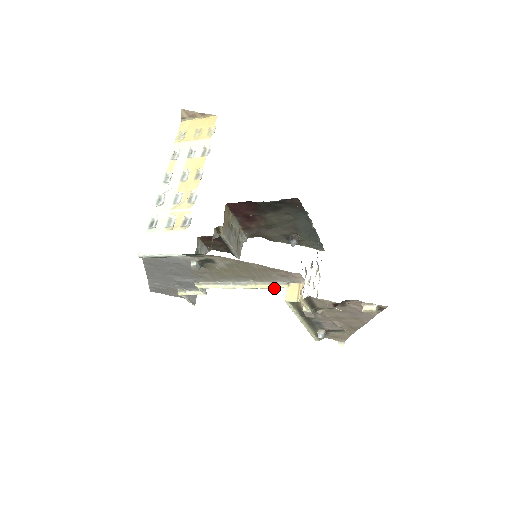
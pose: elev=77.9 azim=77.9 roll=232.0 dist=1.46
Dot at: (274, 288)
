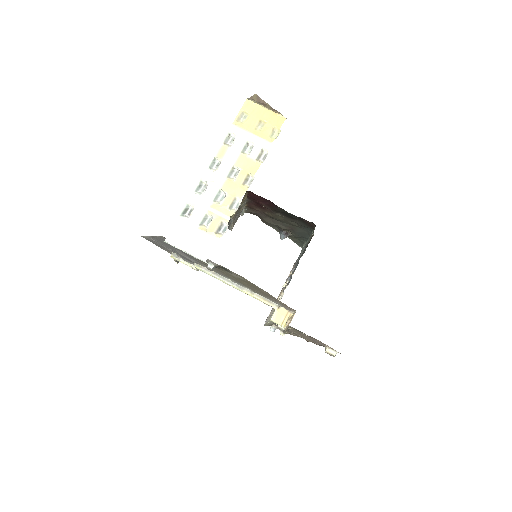
Dot at: (265, 303)
